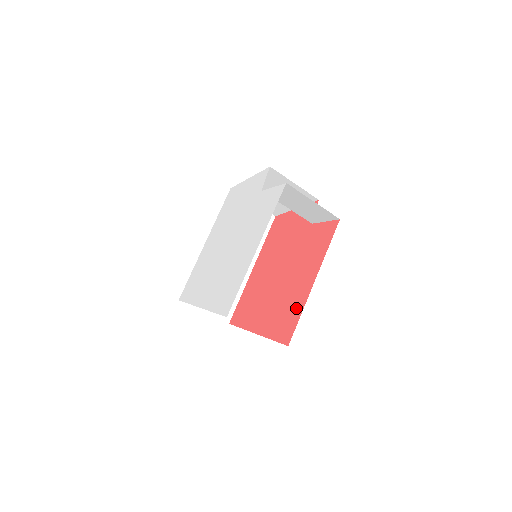
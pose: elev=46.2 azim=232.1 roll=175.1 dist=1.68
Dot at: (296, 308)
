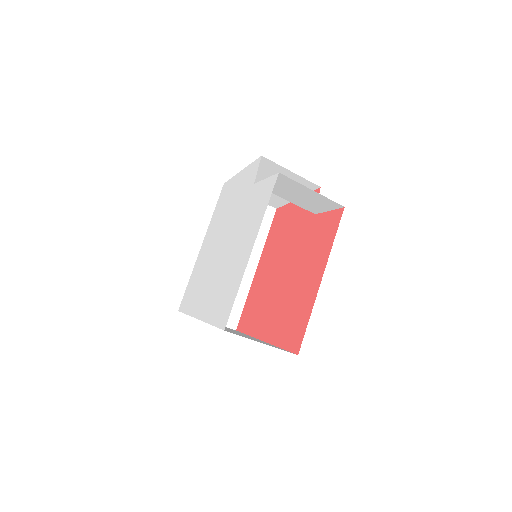
Dot at: (304, 311)
